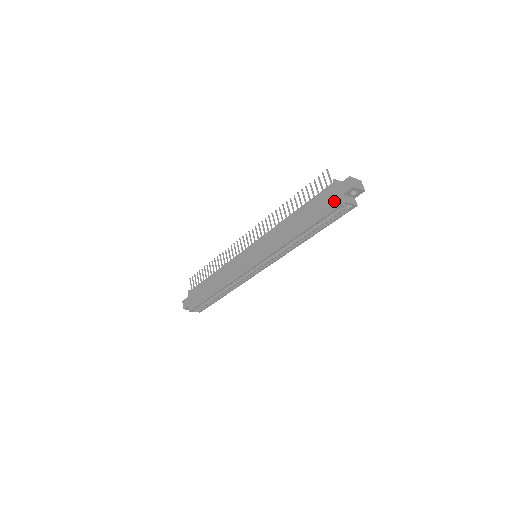
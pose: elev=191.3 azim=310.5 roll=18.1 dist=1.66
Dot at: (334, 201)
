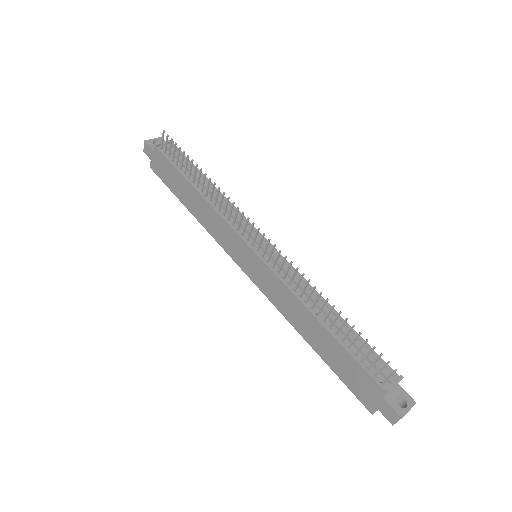
Dot at: (365, 396)
